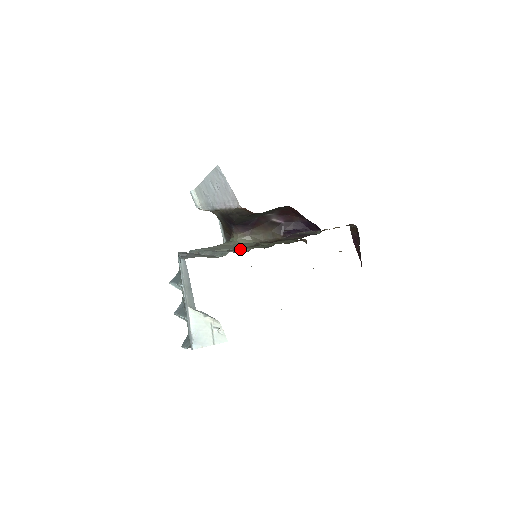
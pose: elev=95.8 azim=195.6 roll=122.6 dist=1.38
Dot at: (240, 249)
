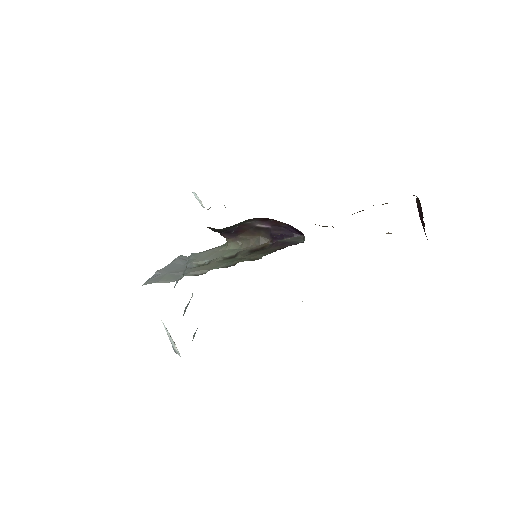
Dot at: (206, 267)
